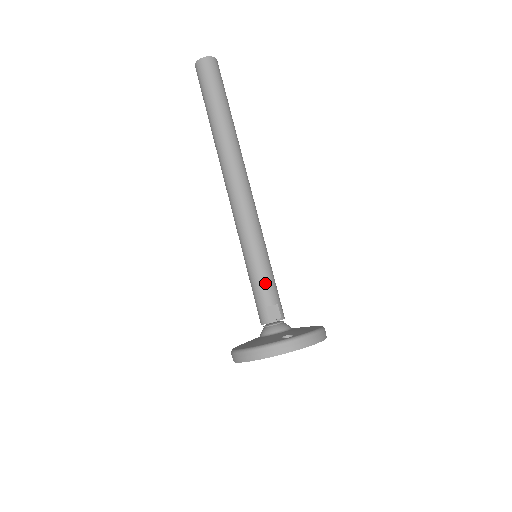
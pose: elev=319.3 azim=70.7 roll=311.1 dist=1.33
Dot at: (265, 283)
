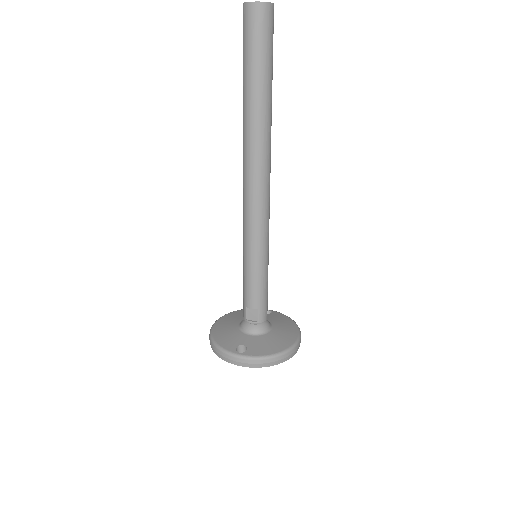
Dot at: (250, 288)
